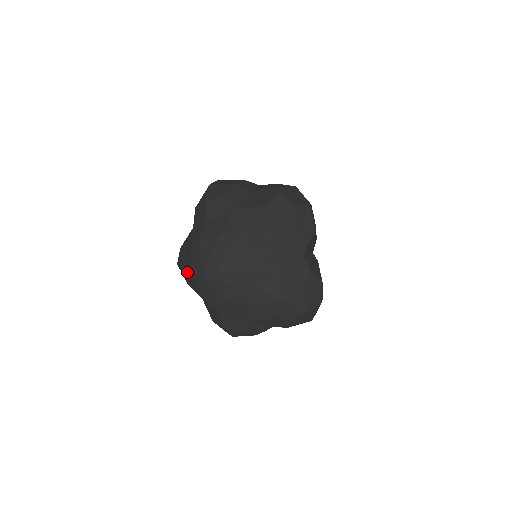
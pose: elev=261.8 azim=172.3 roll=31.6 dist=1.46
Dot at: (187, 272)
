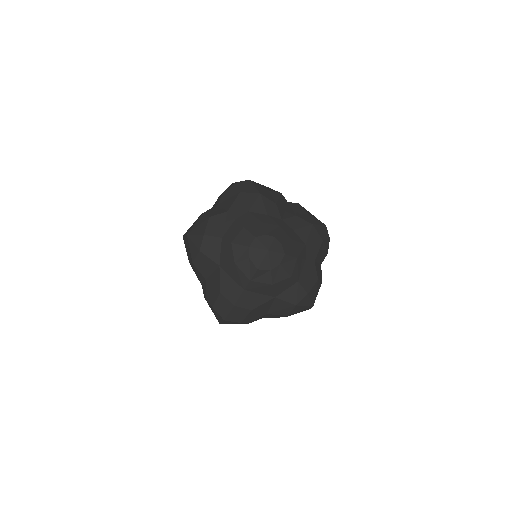
Dot at: (252, 280)
